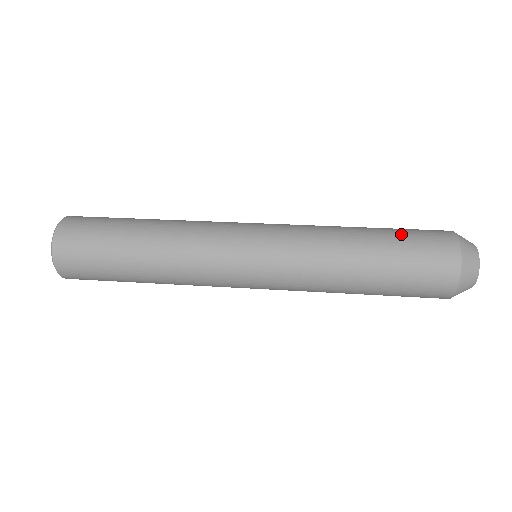
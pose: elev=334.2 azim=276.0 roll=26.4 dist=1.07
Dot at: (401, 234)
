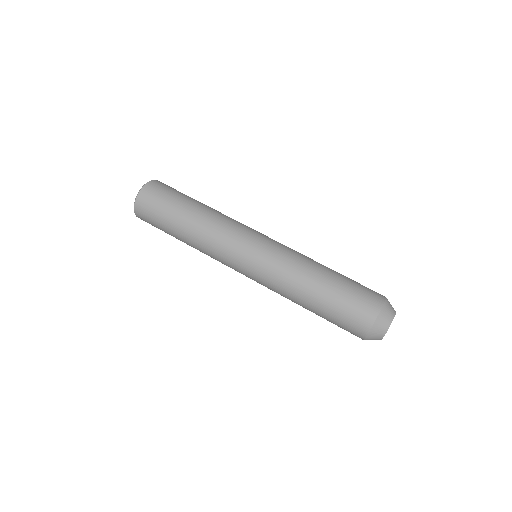
Dot at: (347, 288)
